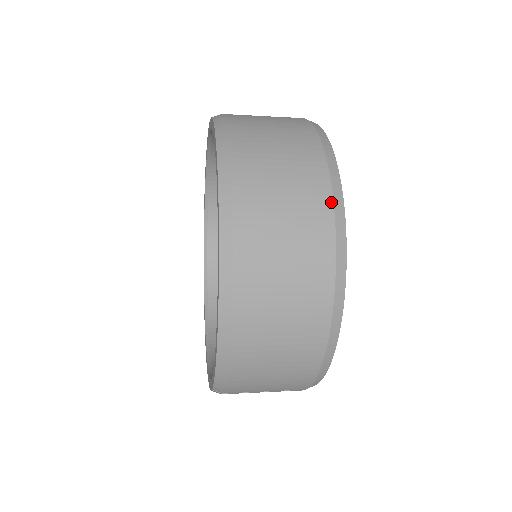
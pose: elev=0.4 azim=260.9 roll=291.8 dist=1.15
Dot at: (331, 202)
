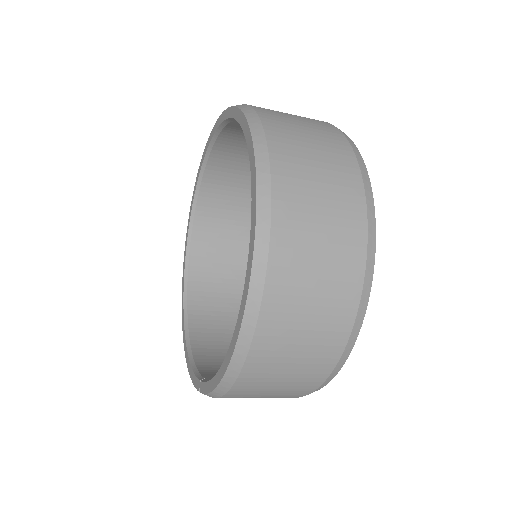
Dot at: (365, 254)
